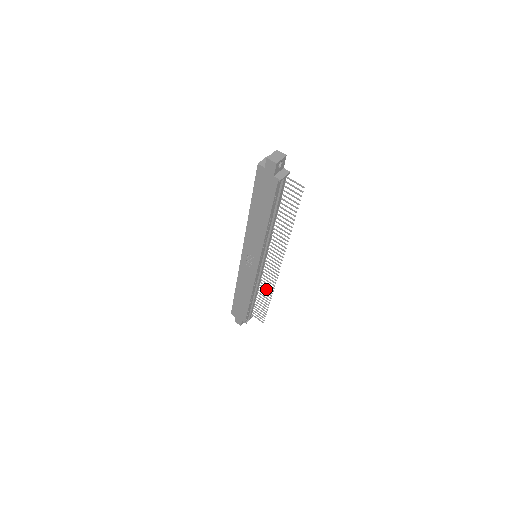
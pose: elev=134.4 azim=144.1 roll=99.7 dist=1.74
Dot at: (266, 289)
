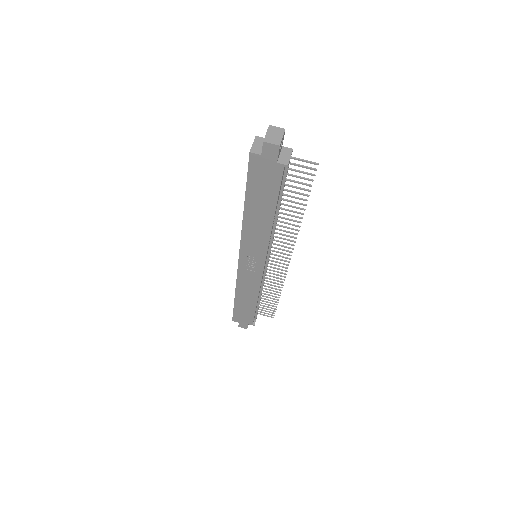
Dot at: (273, 285)
